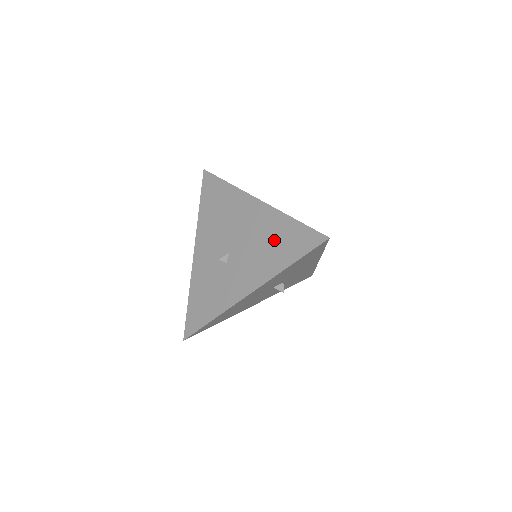
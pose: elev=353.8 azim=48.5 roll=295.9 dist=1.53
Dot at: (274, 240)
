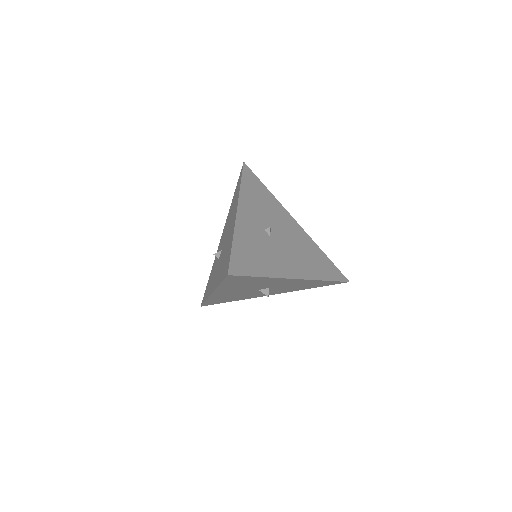
Dot at: (225, 255)
